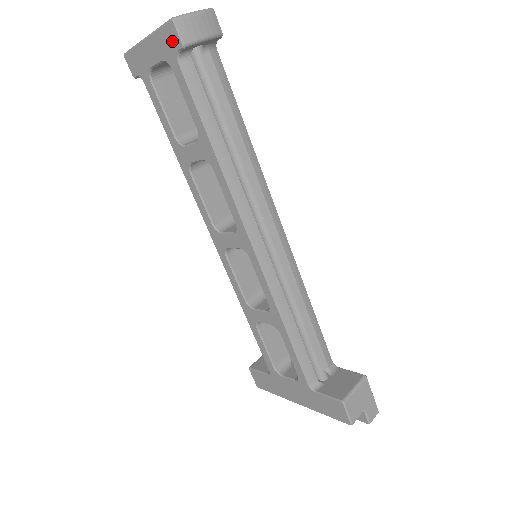
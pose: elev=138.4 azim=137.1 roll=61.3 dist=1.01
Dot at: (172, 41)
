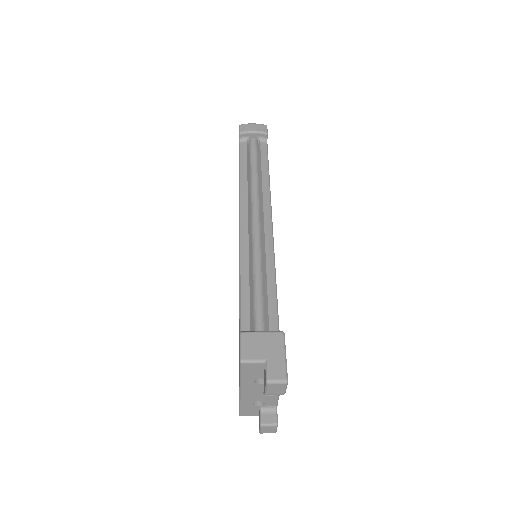
Dot at: occluded
